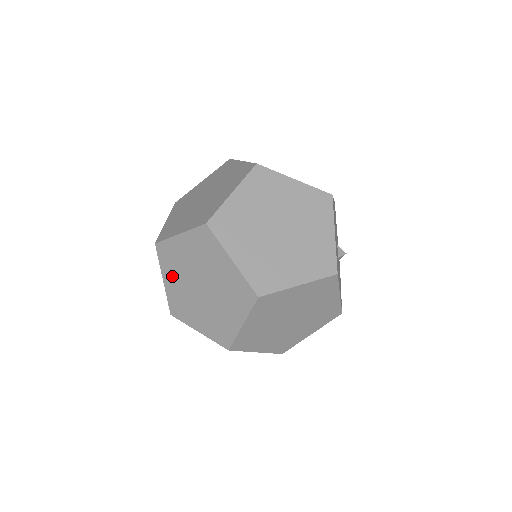
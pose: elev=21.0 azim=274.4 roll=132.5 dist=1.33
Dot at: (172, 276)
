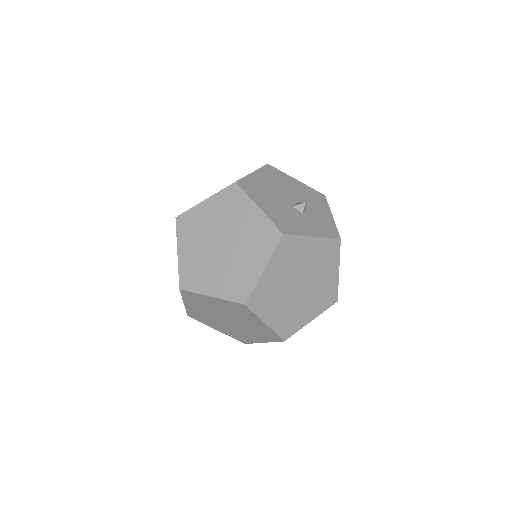
Dot at: occluded
